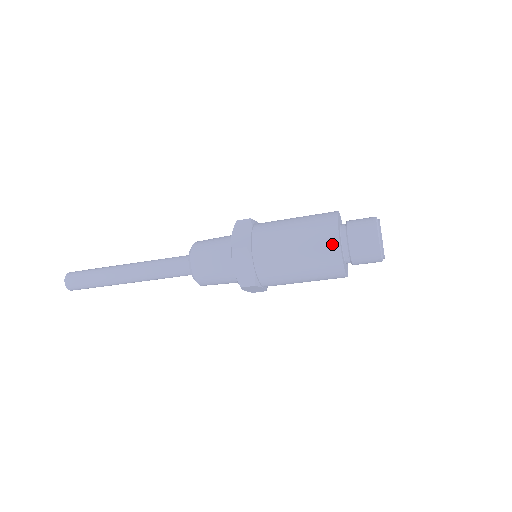
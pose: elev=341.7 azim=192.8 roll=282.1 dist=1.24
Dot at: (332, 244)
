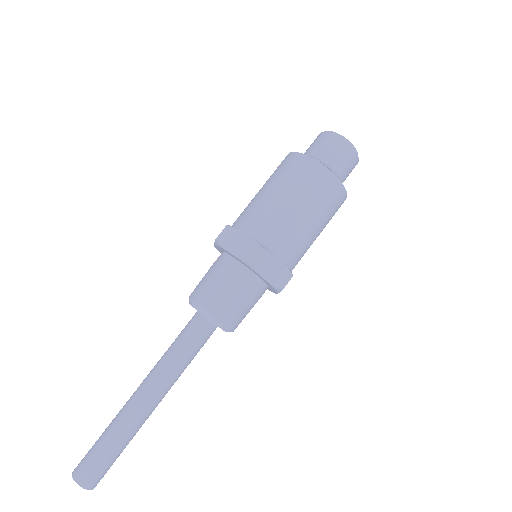
Dot at: (294, 159)
